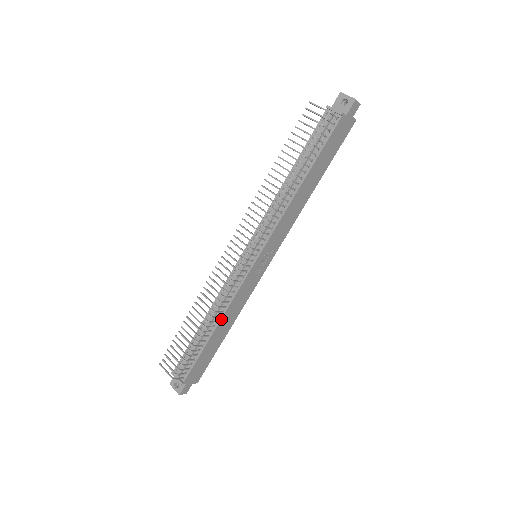
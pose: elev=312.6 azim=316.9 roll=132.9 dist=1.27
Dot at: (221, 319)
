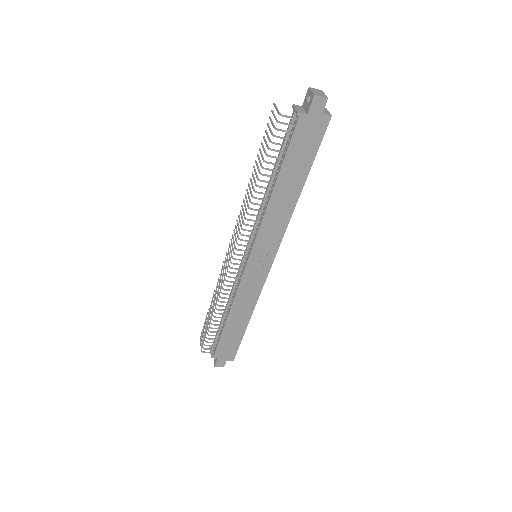
Dot at: (230, 309)
